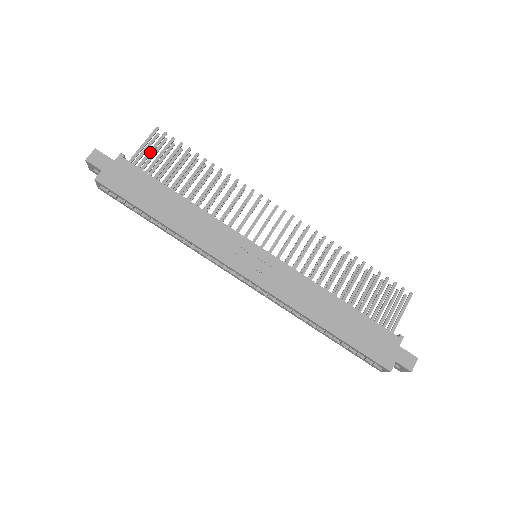
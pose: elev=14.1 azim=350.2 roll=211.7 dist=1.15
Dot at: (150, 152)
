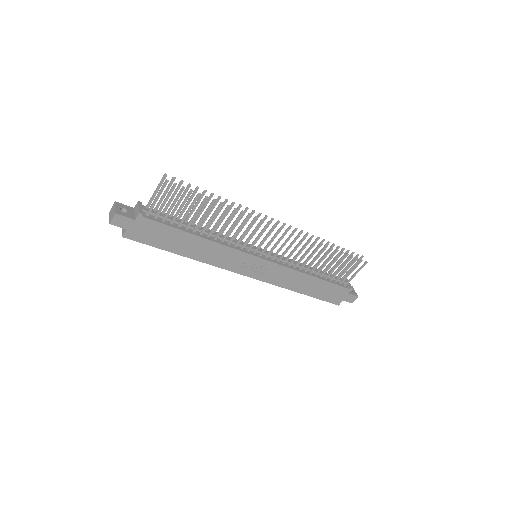
Dot at: (164, 204)
